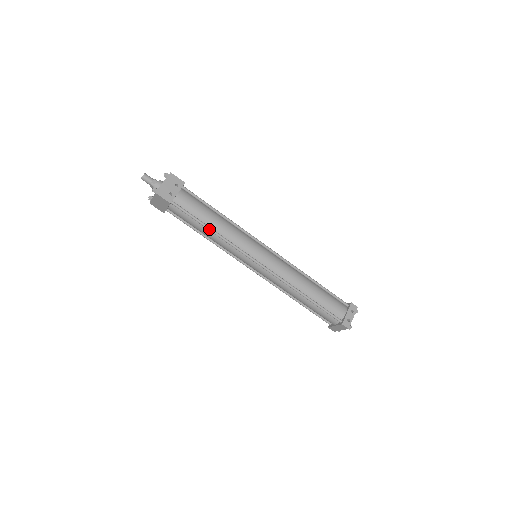
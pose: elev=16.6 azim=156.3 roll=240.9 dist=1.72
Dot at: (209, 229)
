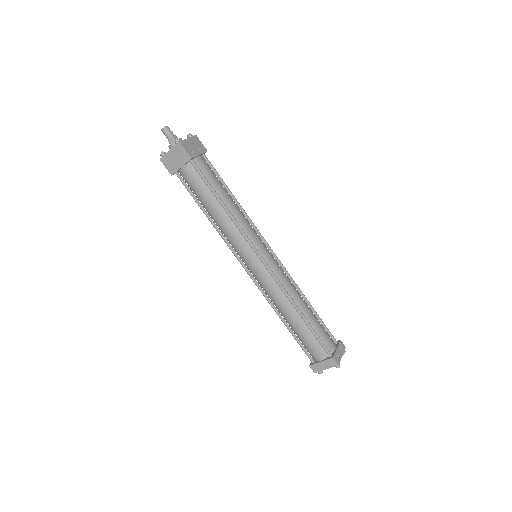
Dot at: (222, 203)
